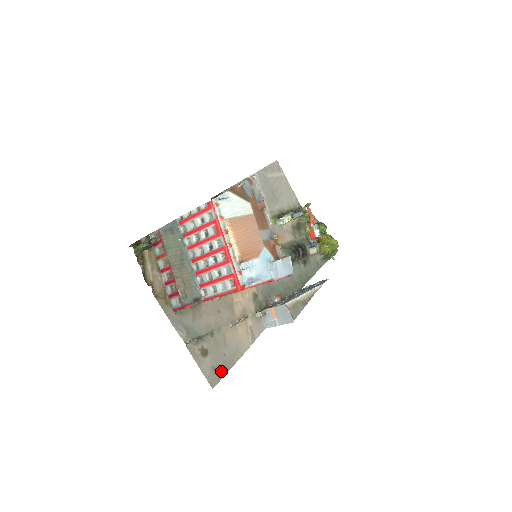
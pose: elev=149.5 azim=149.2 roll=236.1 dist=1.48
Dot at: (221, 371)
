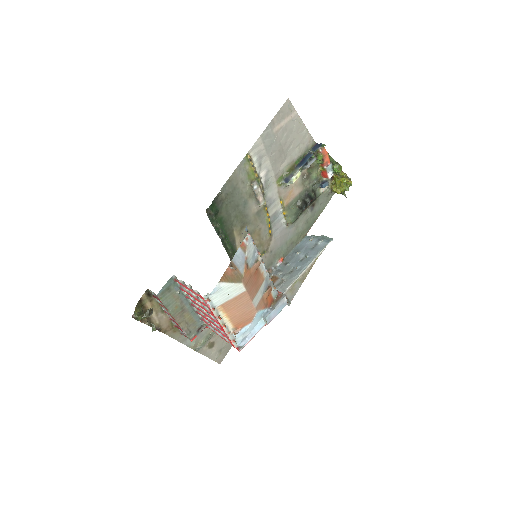
Dot at: (226, 349)
